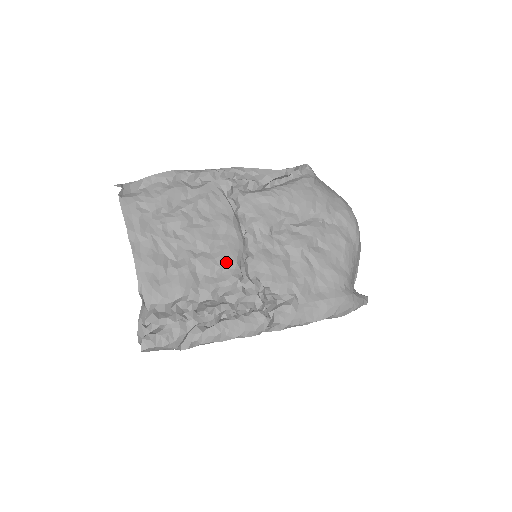
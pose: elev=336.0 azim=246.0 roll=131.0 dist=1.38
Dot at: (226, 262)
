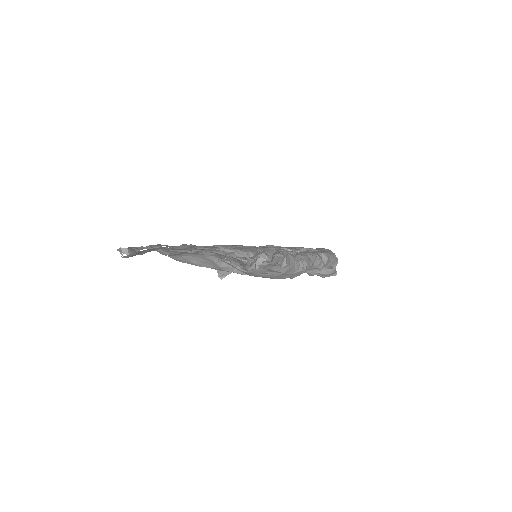
Dot at: occluded
